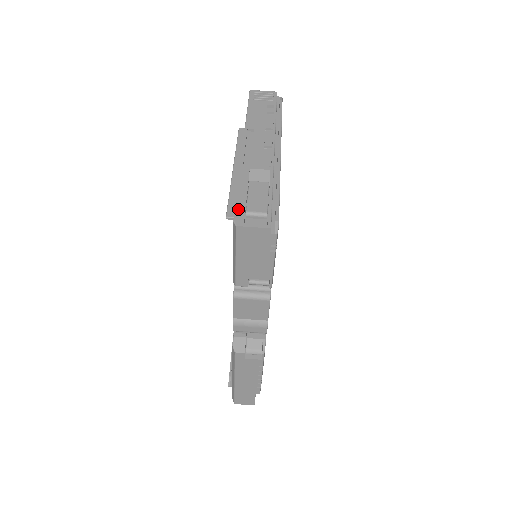
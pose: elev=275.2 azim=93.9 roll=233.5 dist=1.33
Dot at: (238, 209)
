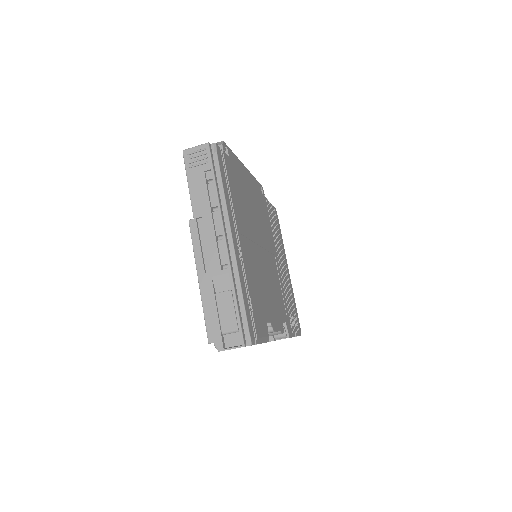
Dot at: (215, 332)
